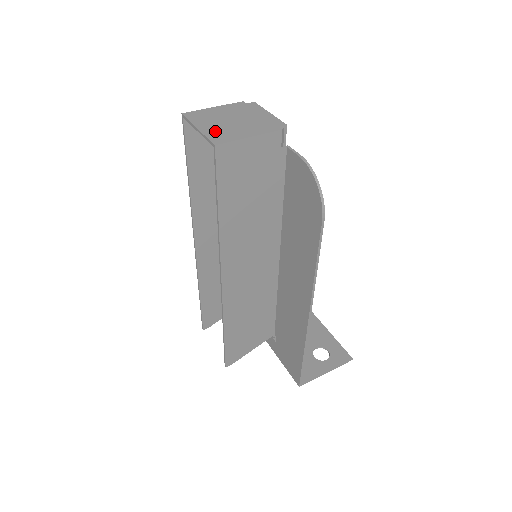
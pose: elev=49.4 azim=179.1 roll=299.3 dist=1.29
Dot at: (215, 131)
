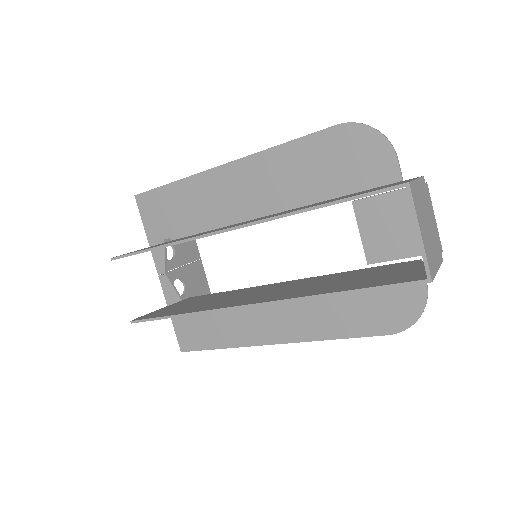
Dot at: (428, 247)
